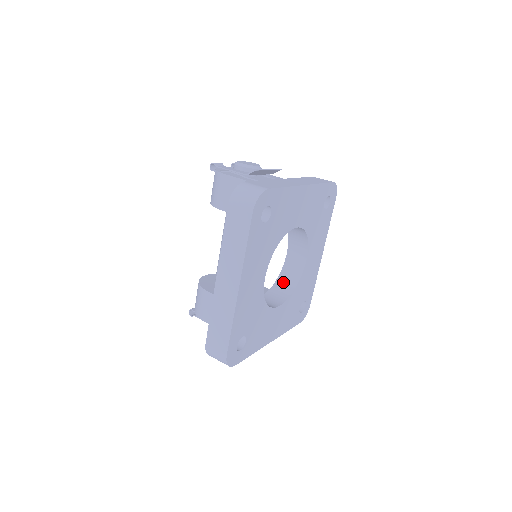
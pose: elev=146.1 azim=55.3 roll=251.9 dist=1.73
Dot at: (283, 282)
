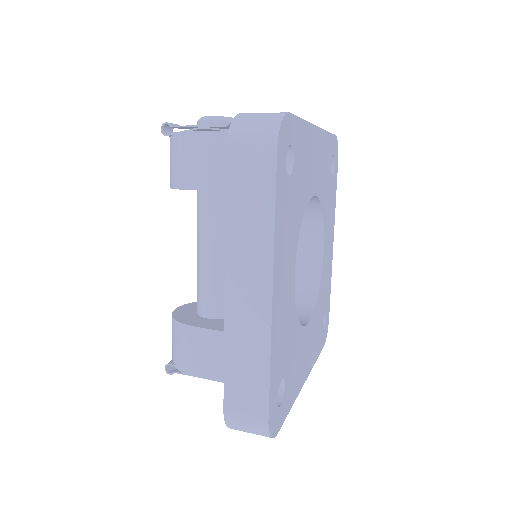
Dot at: (297, 290)
